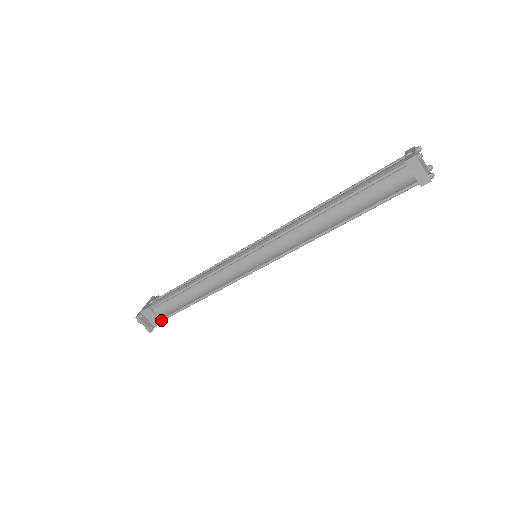
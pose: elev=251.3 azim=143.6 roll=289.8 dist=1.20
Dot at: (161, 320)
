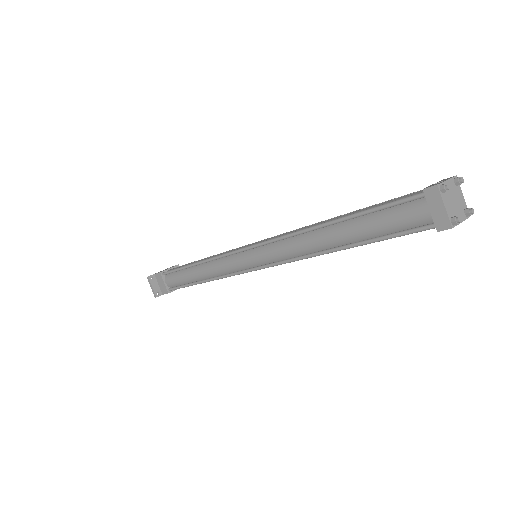
Dot at: (168, 289)
